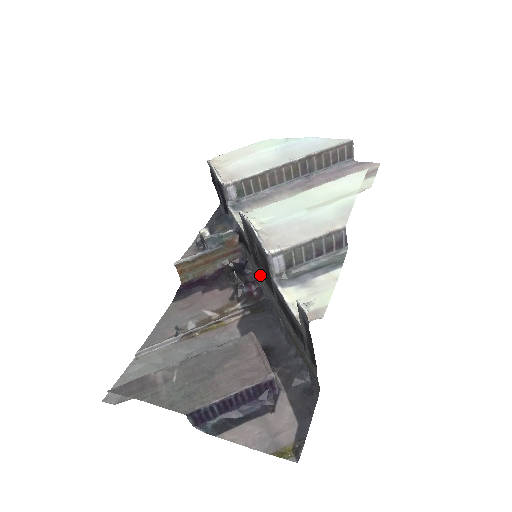
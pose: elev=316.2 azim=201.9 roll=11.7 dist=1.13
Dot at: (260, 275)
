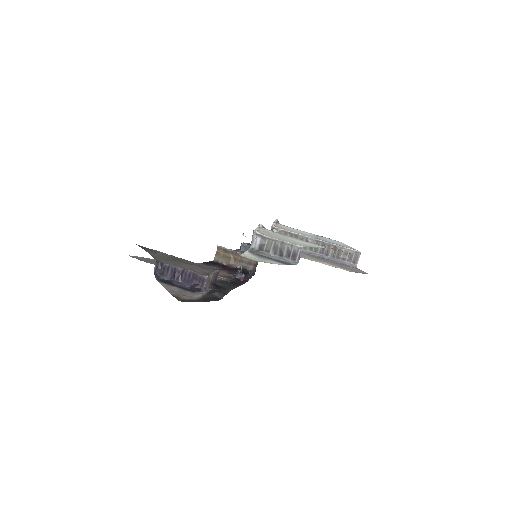
Dot at: occluded
